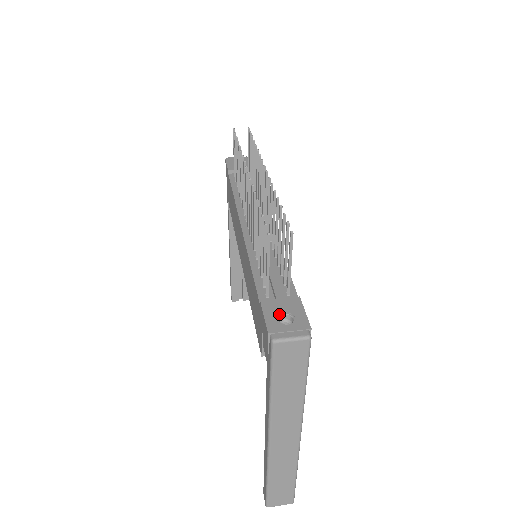
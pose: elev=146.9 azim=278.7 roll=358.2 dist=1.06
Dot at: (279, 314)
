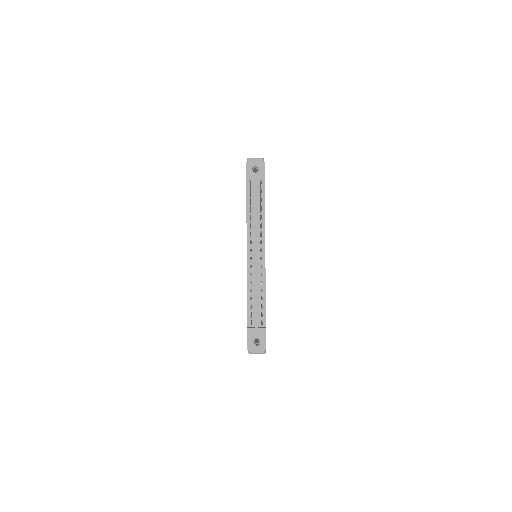
Dot at: (254, 338)
